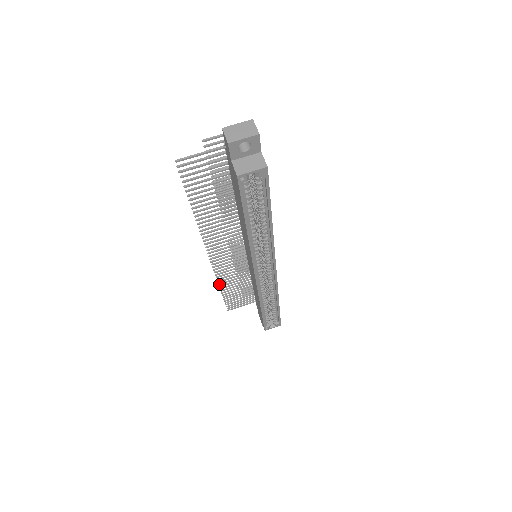
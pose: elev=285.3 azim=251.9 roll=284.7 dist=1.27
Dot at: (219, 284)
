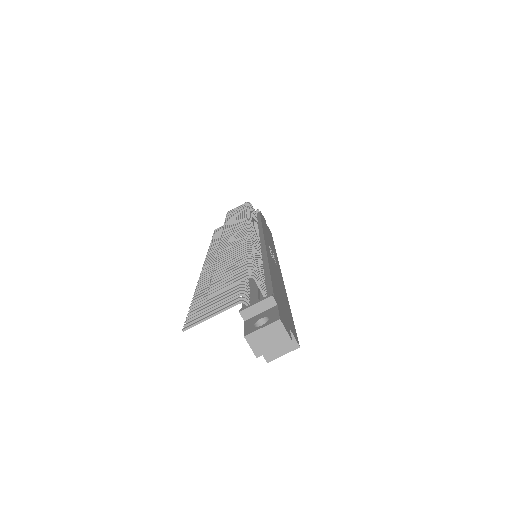
Dot at: (210, 246)
